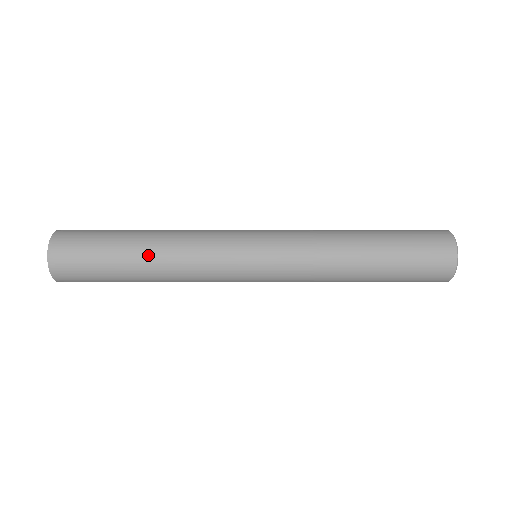
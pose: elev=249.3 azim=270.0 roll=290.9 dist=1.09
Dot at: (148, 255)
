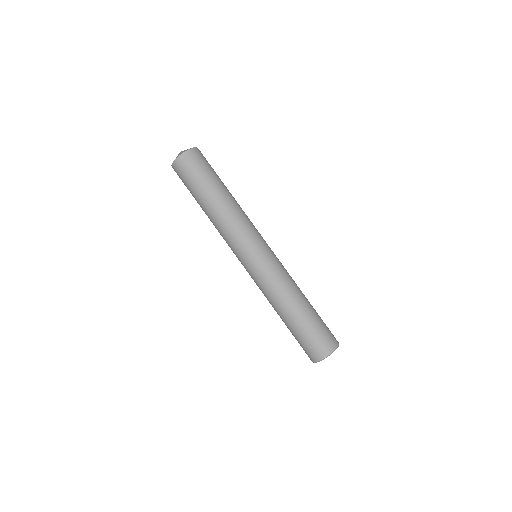
Dot at: (214, 205)
